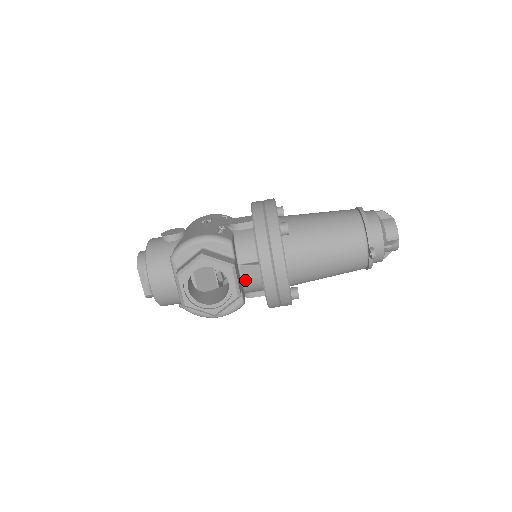
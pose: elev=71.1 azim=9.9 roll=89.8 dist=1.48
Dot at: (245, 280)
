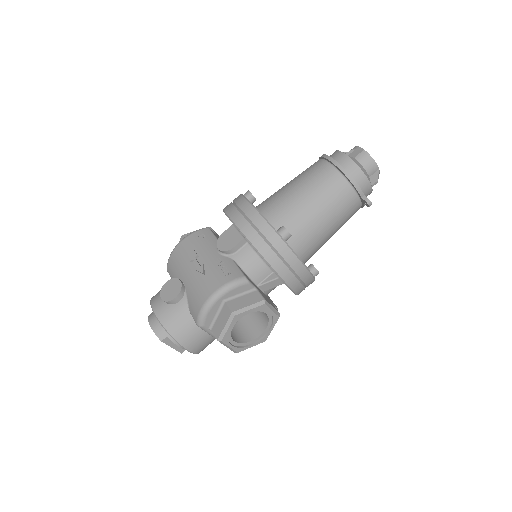
Dot at: (268, 291)
